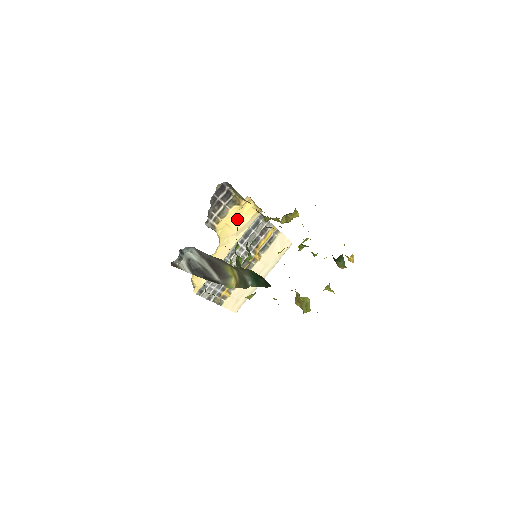
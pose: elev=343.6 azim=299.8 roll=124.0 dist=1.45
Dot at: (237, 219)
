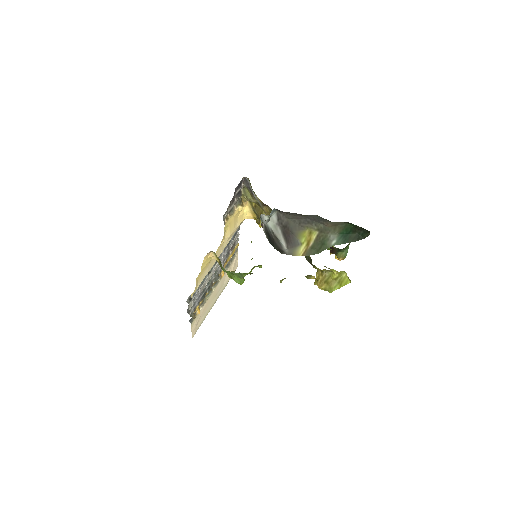
Dot at: (234, 222)
